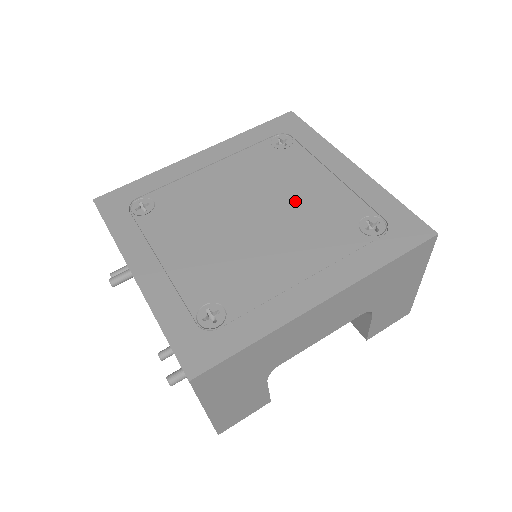
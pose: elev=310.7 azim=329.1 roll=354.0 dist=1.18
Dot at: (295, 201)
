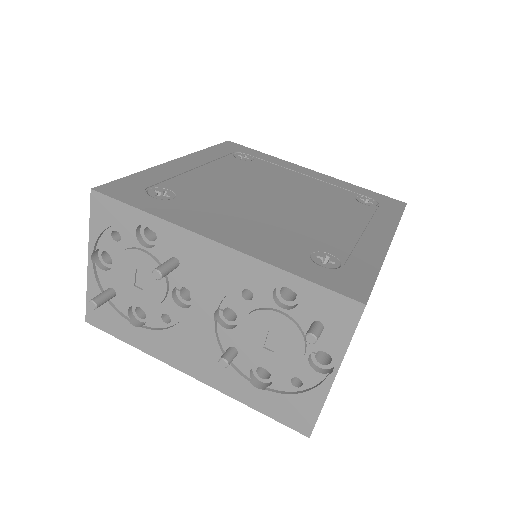
Dot at: (298, 189)
